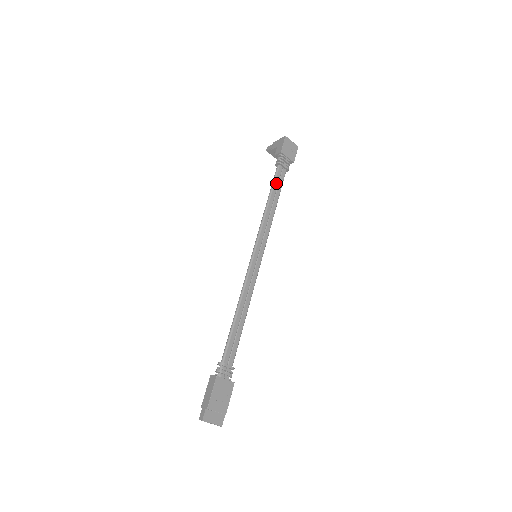
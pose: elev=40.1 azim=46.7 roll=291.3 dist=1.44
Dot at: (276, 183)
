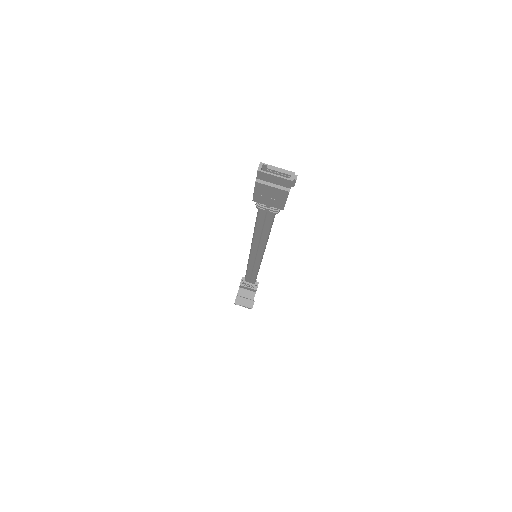
Dot at: occluded
